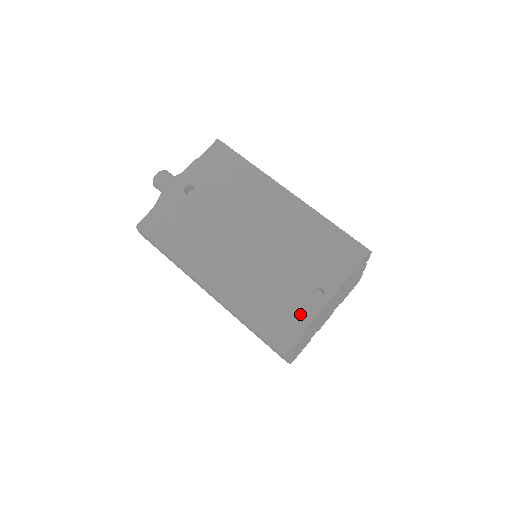
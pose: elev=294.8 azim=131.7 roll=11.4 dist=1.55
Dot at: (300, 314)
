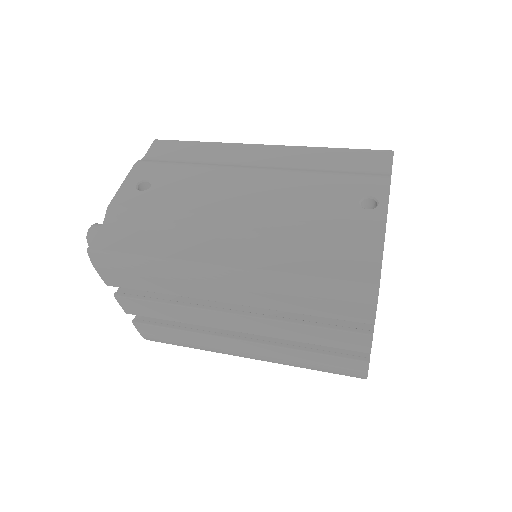
Dot at: (365, 231)
